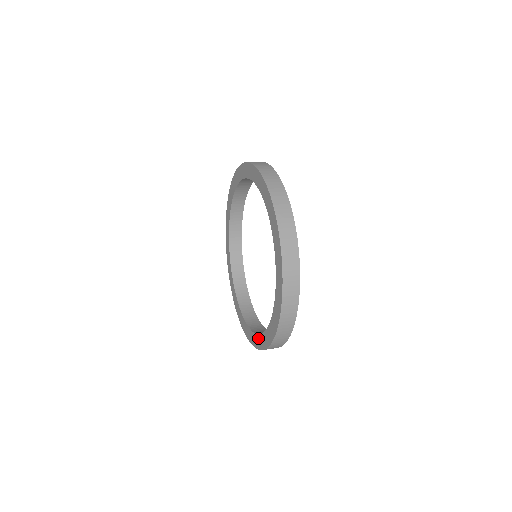
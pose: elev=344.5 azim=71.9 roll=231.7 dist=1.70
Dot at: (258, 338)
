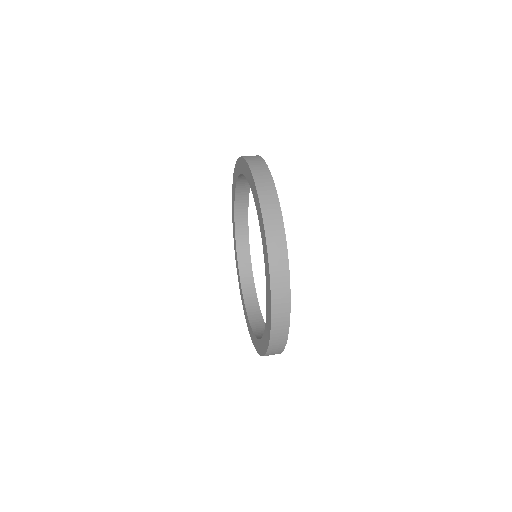
Dot at: (247, 320)
